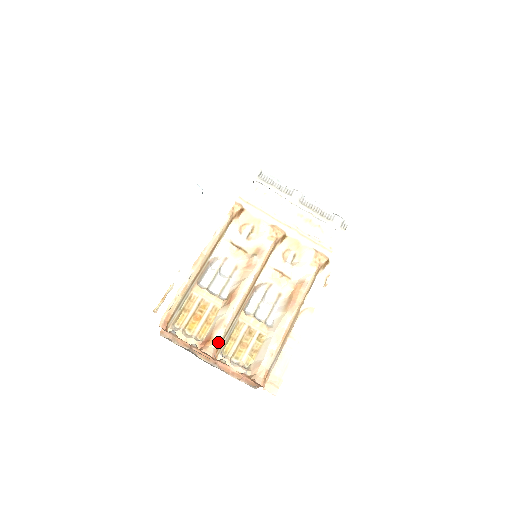
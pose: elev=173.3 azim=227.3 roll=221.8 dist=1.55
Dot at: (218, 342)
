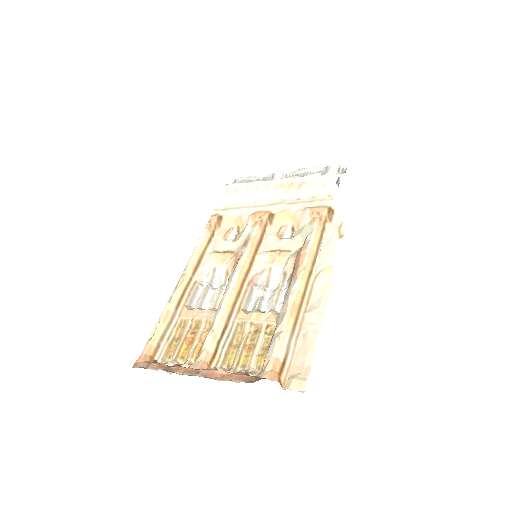
Dot at: (208, 352)
